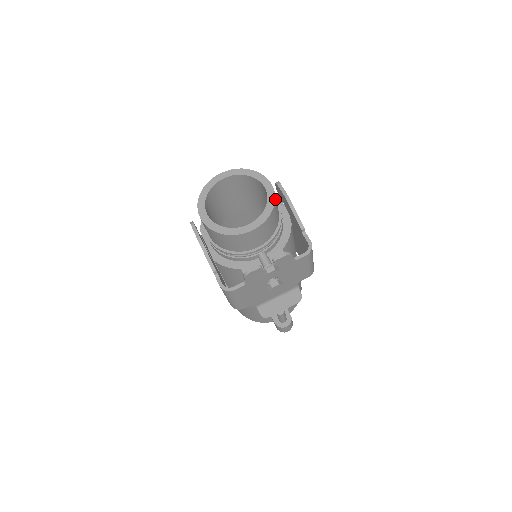
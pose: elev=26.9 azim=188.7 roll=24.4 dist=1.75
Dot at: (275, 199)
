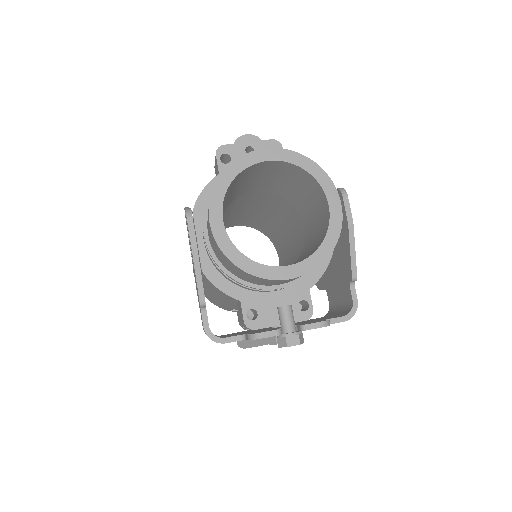
Dot at: (339, 233)
